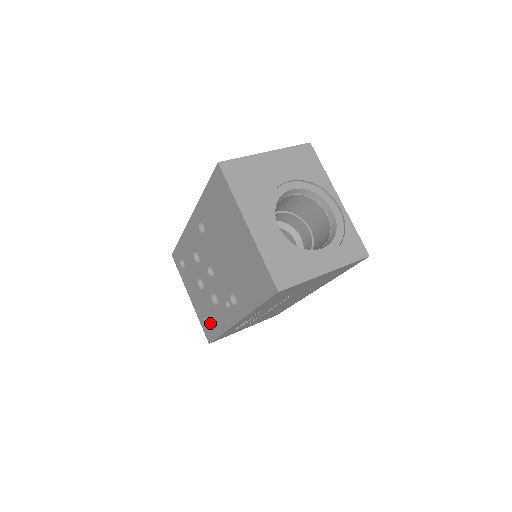
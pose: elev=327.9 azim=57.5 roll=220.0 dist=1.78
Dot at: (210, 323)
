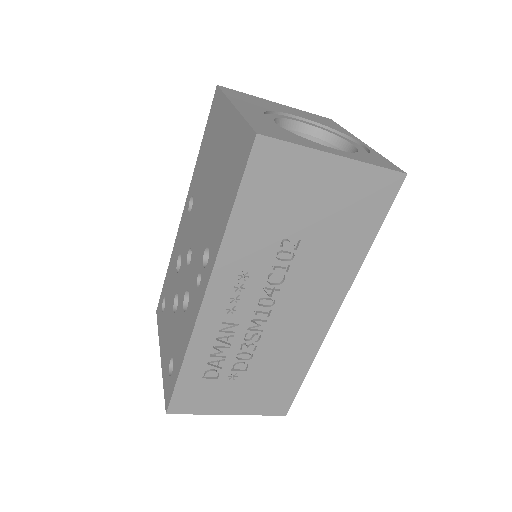
Dot at: (174, 361)
